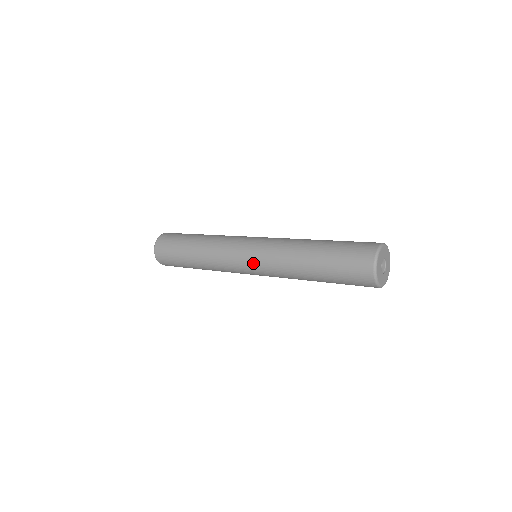
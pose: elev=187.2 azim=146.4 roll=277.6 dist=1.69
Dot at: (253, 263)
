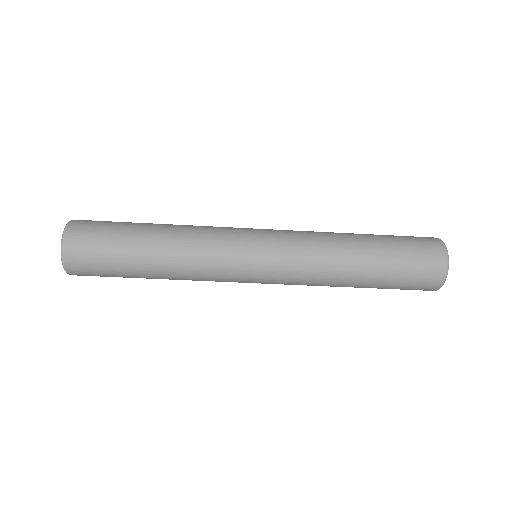
Dot at: (271, 263)
